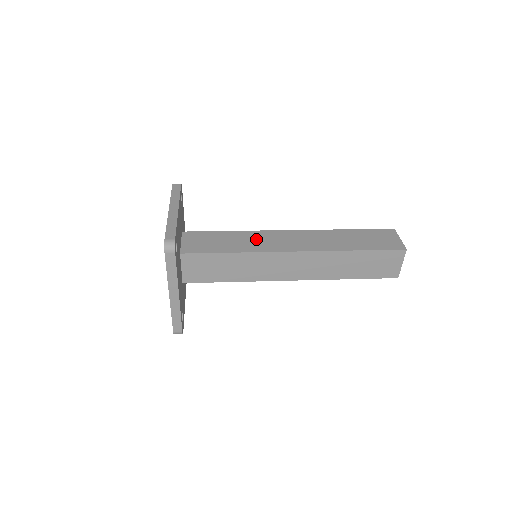
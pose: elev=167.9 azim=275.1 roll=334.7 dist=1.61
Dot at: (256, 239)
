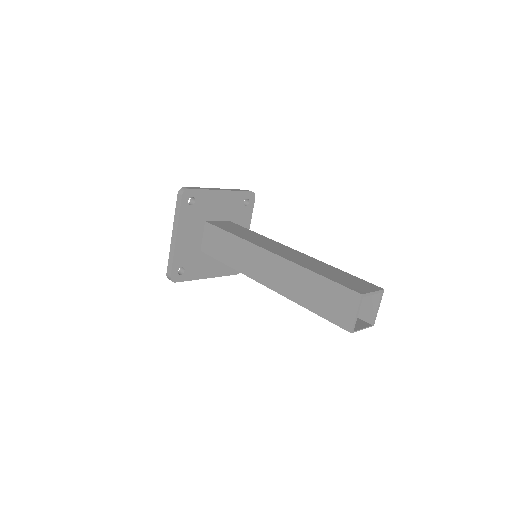
Dot at: (244, 254)
